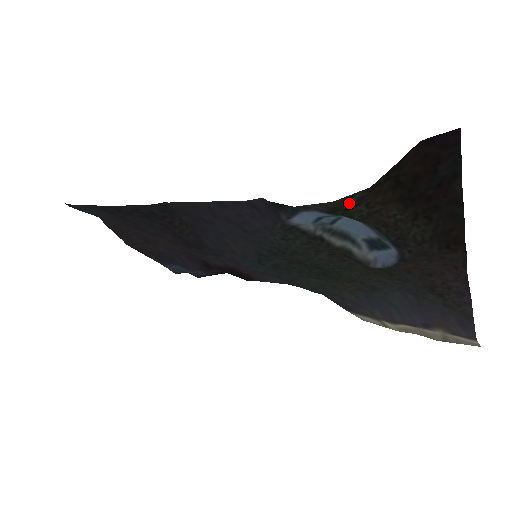
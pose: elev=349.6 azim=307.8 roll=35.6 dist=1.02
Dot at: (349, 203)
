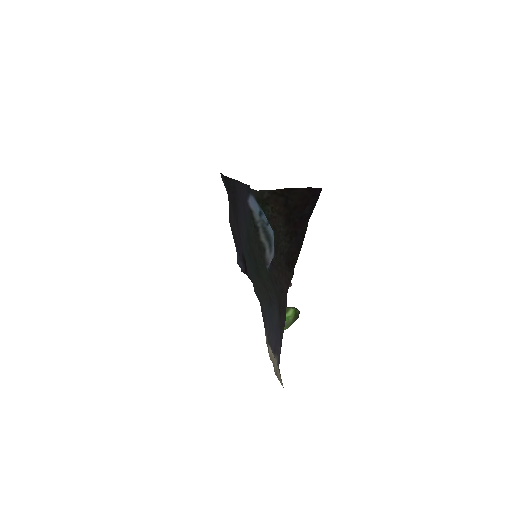
Dot at: (264, 198)
